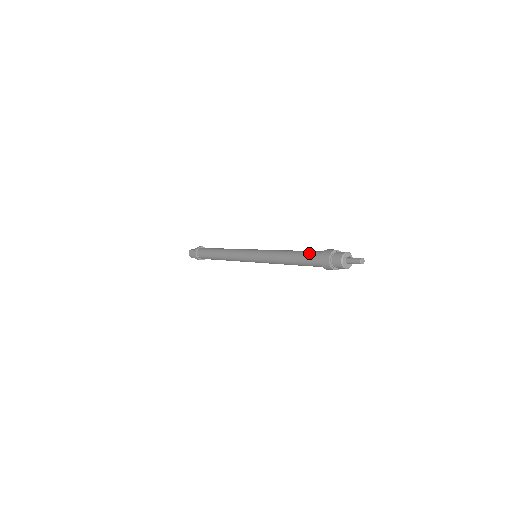
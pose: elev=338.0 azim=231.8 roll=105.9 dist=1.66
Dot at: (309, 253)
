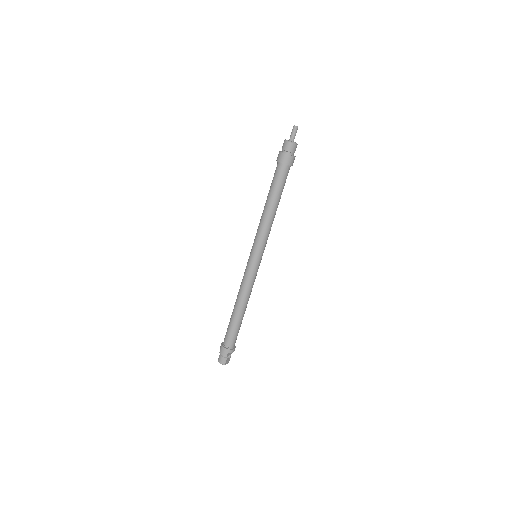
Dot at: (273, 178)
